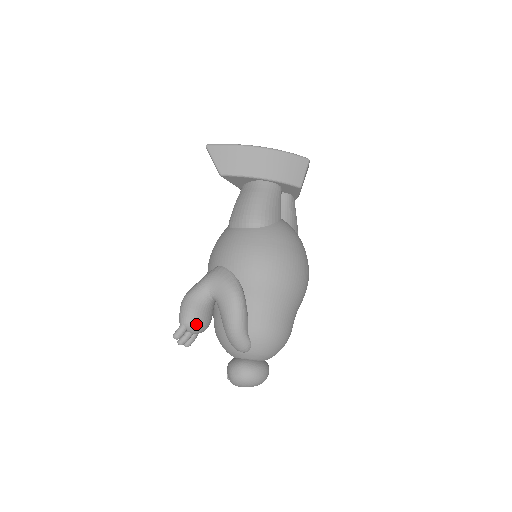
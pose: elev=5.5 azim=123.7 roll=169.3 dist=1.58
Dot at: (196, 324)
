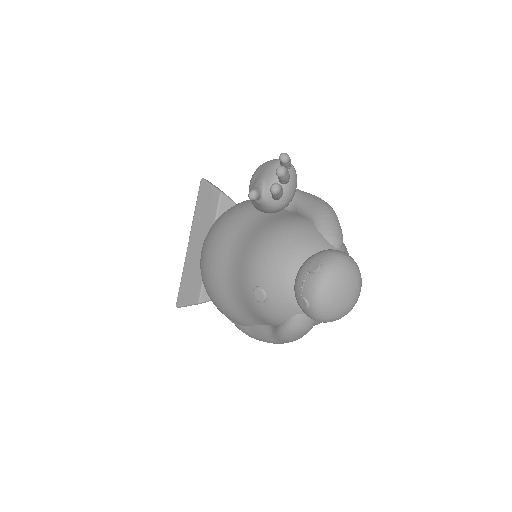
Dot at: (296, 175)
